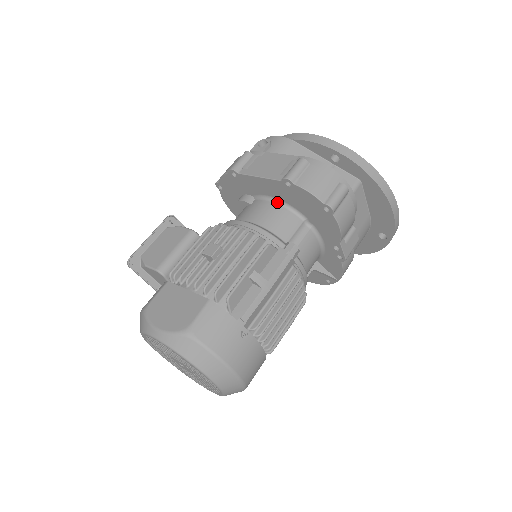
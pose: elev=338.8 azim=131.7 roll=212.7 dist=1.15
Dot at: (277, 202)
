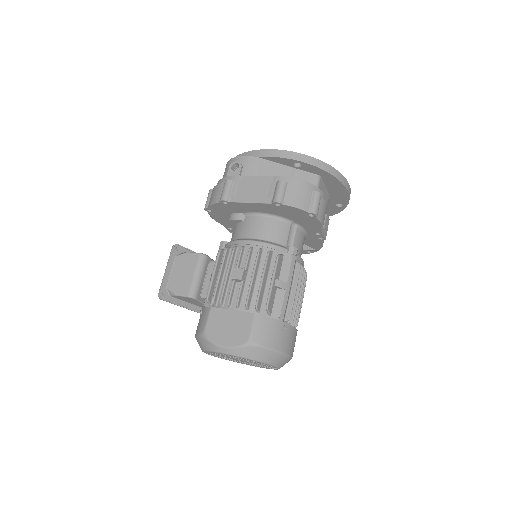
Dot at: (267, 215)
